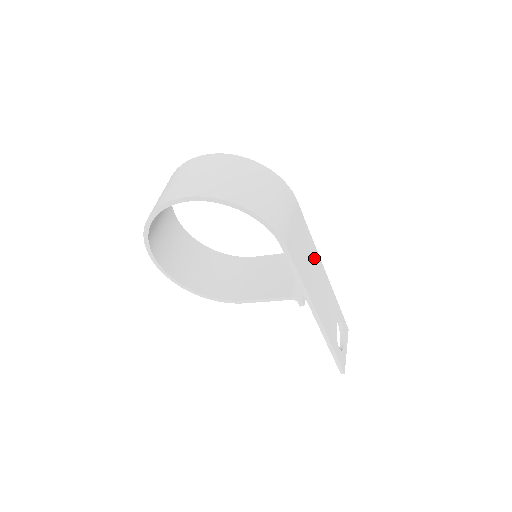
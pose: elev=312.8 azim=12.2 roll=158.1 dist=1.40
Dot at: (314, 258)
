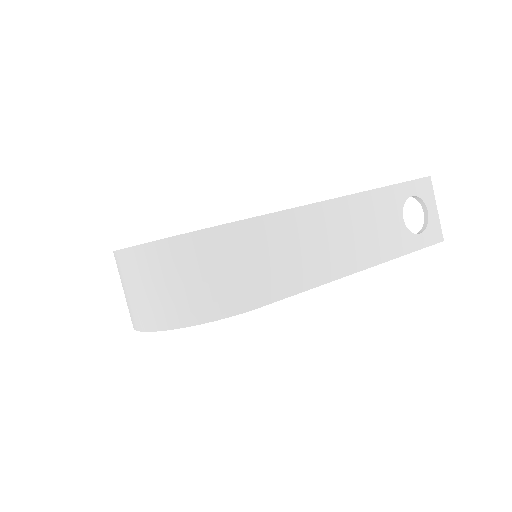
Dot at: (315, 223)
